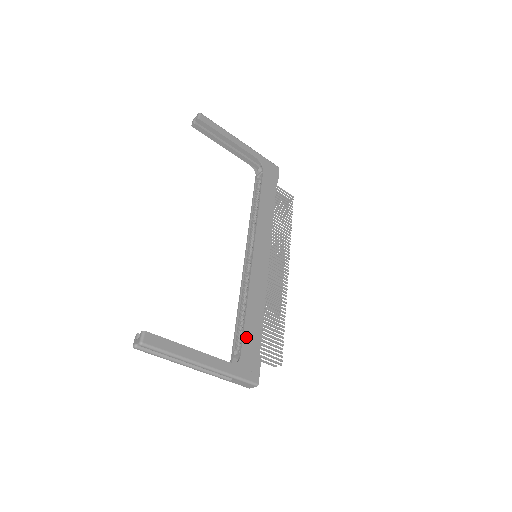
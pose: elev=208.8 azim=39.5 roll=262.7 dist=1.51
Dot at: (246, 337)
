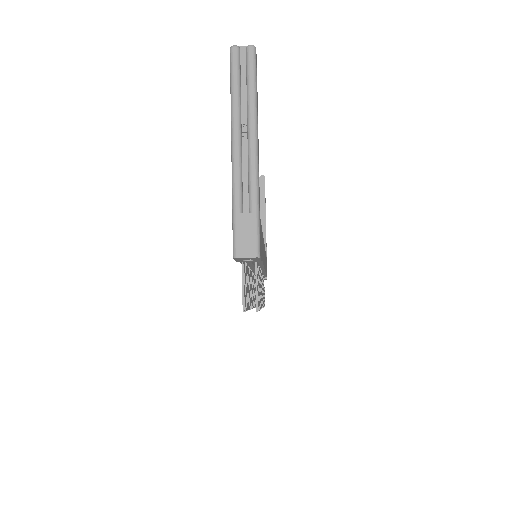
Dot at: (261, 231)
